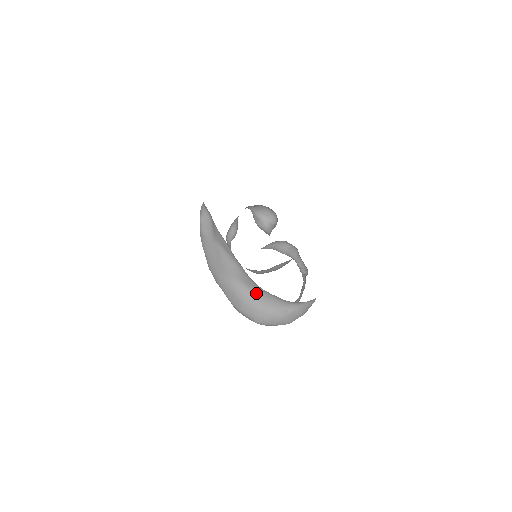
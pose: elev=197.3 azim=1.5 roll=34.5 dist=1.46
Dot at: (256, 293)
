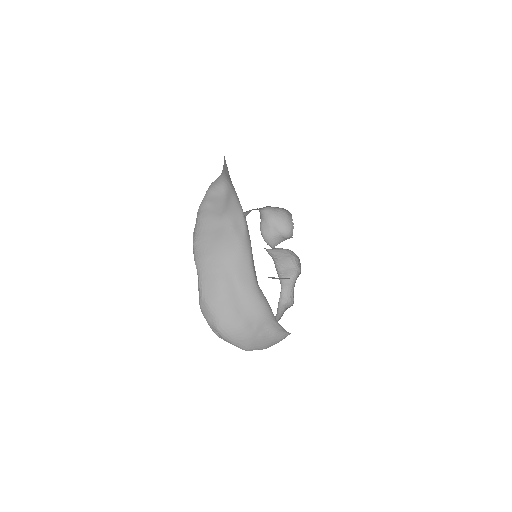
Dot at: (242, 292)
